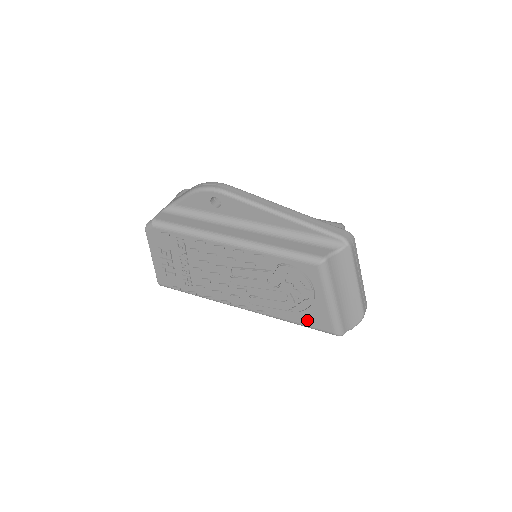
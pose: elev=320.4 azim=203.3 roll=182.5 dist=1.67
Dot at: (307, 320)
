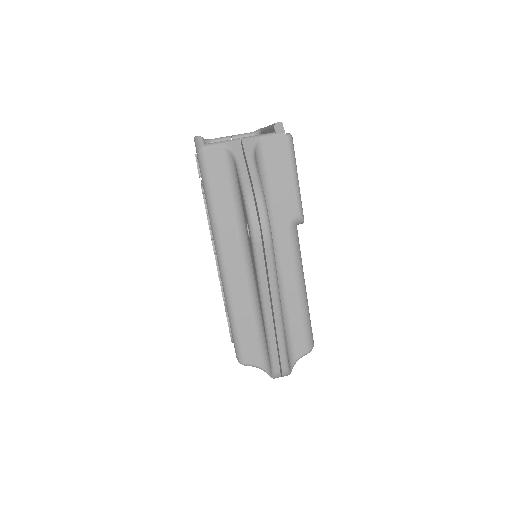
Dot at: occluded
